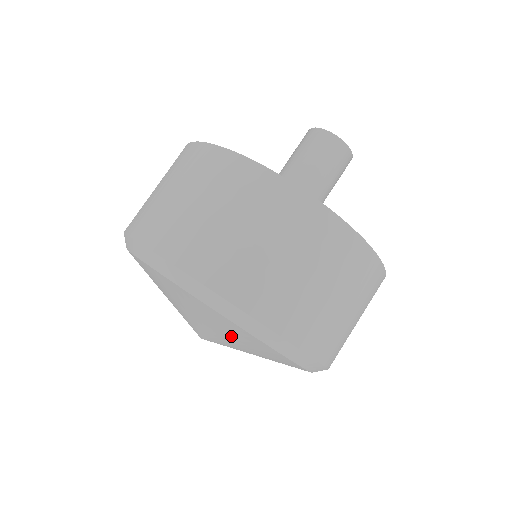
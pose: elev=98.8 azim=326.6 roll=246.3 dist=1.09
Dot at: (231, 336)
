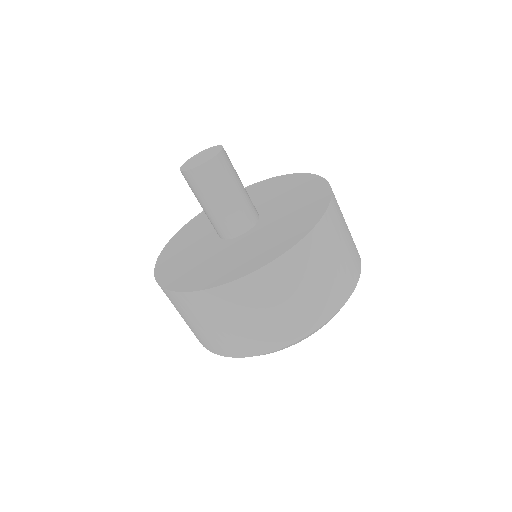
Dot at: occluded
